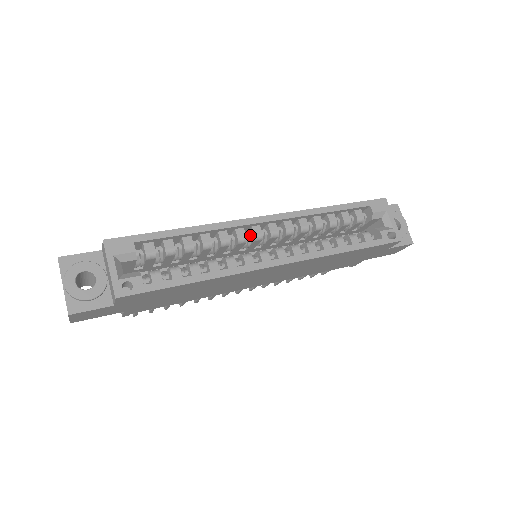
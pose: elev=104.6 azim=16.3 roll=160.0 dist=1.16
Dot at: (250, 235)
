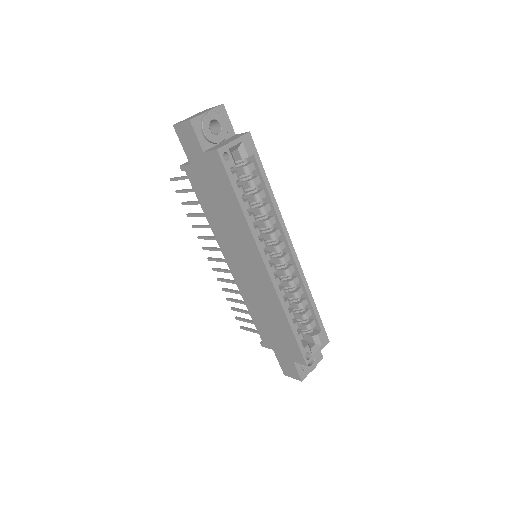
Dot at: (277, 242)
